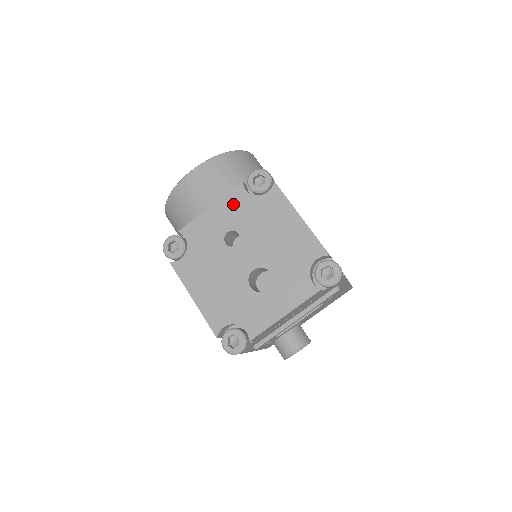
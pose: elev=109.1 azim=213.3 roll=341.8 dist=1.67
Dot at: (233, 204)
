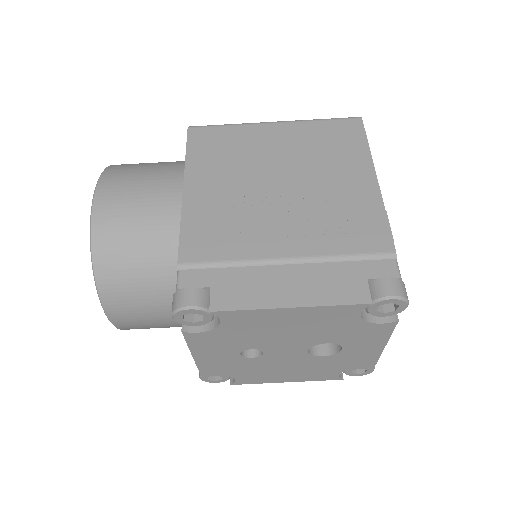
Dot at: (207, 344)
